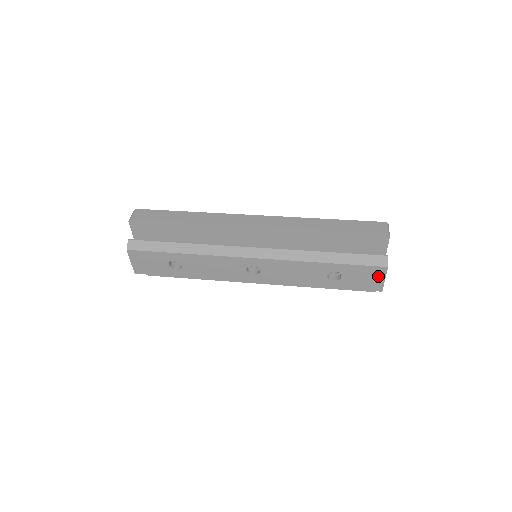
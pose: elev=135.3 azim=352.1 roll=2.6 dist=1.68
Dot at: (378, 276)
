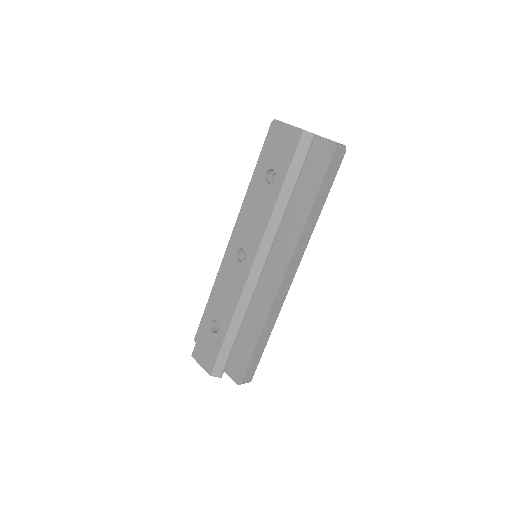
Dot at: (283, 131)
